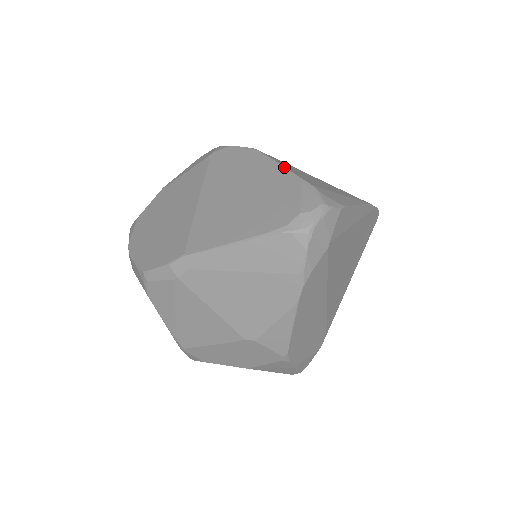
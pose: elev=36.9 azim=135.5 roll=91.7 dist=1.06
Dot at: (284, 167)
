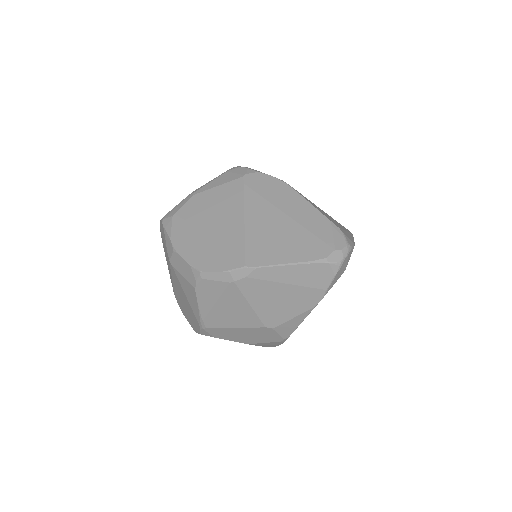
Dot at: (314, 206)
